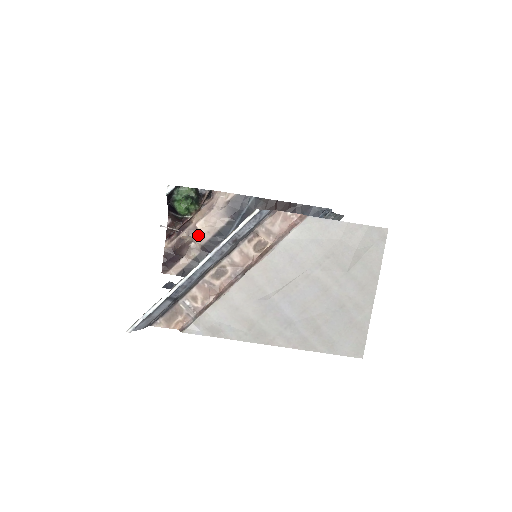
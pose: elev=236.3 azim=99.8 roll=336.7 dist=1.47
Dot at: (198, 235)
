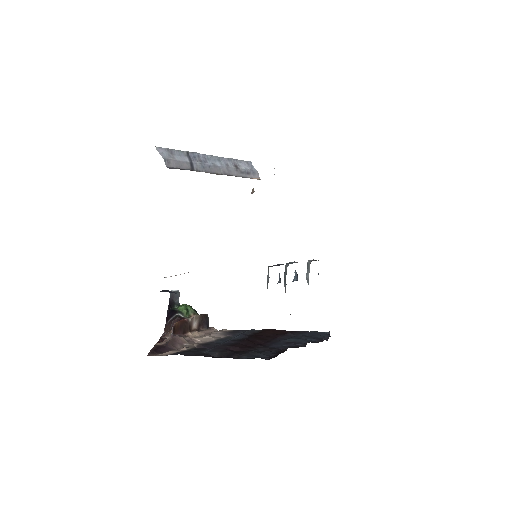
Dot at: (194, 343)
